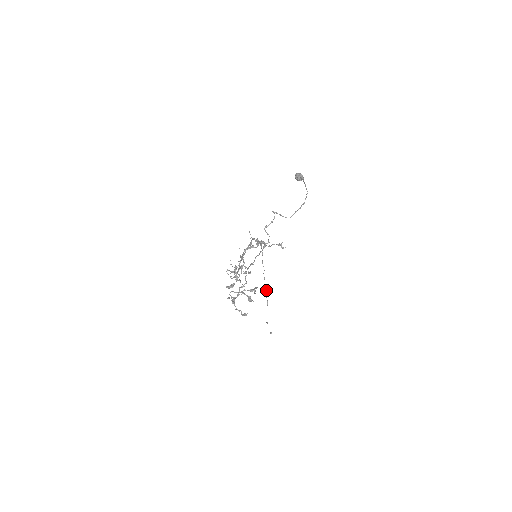
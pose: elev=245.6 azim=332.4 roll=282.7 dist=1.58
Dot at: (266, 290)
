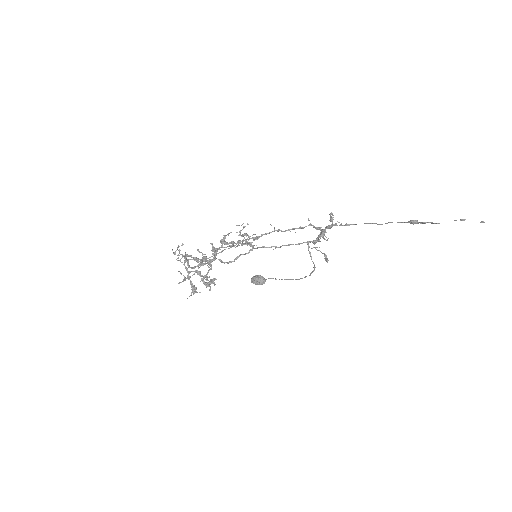
Dot at: occluded
